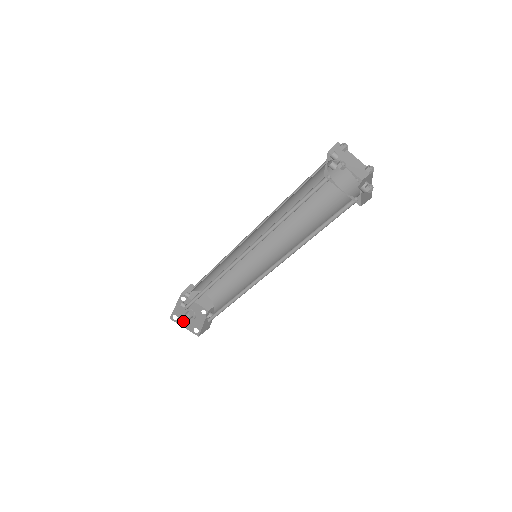
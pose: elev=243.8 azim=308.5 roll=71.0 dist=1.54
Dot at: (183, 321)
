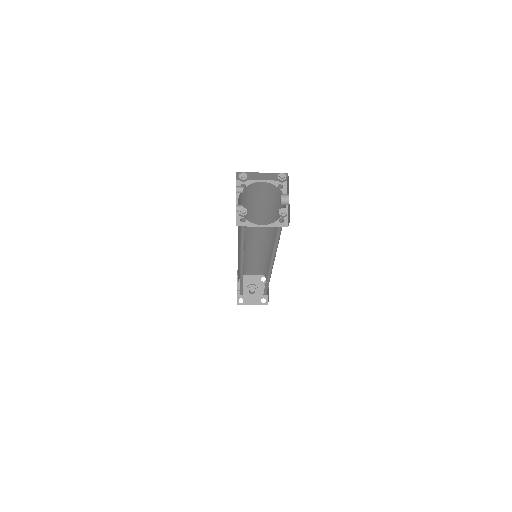
Dot at: (249, 299)
